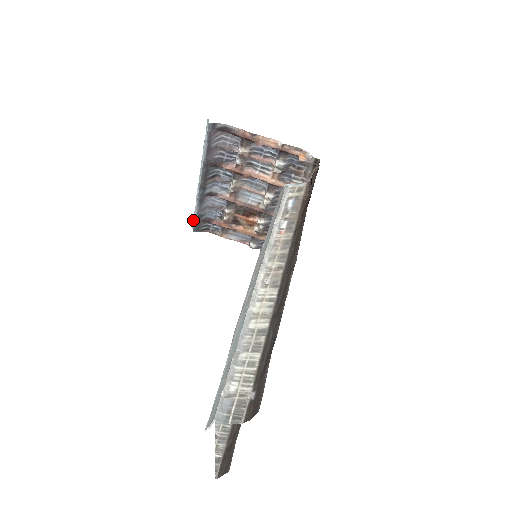
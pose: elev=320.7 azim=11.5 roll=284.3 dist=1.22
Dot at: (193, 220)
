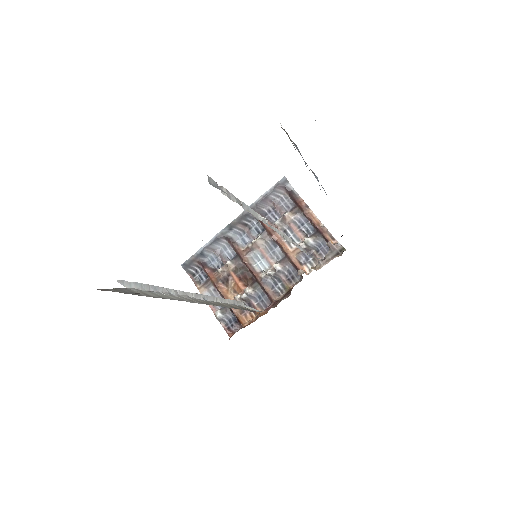
Dot at: occluded
